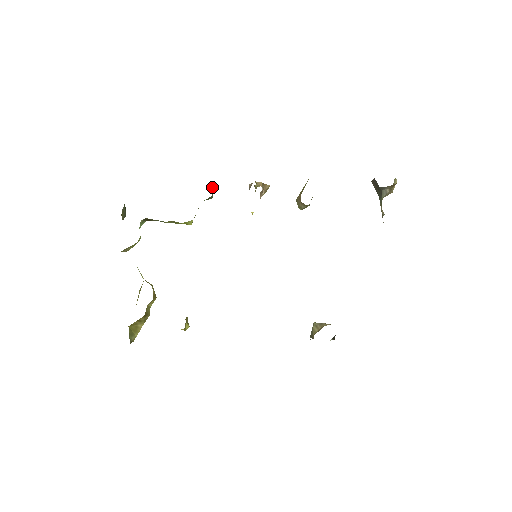
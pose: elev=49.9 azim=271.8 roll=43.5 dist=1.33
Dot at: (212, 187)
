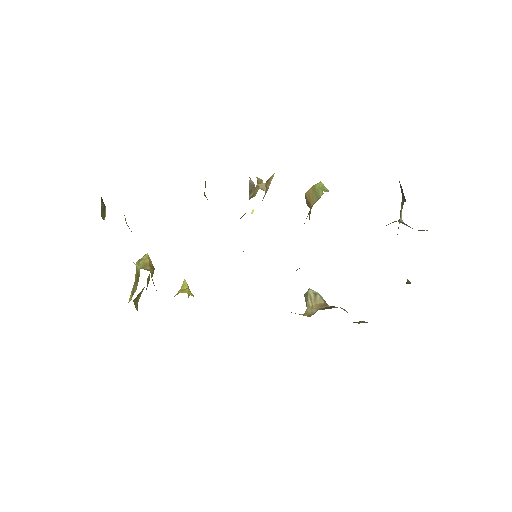
Dot at: occluded
